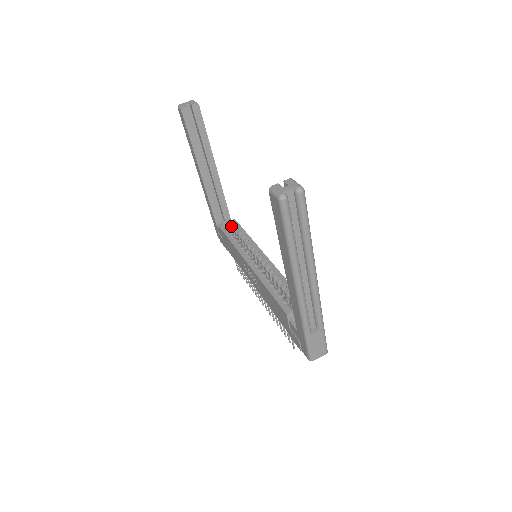
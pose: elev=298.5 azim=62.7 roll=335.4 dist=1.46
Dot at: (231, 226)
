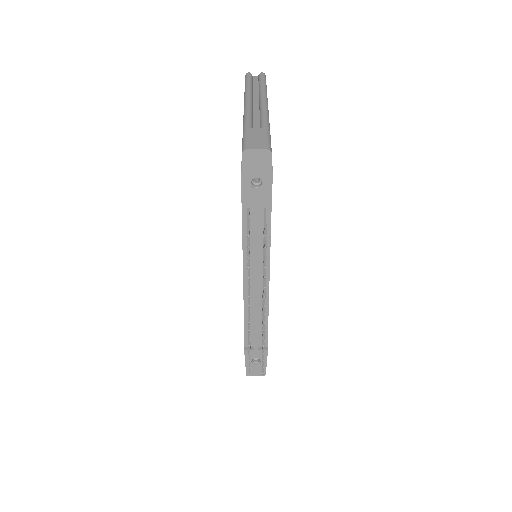
Dot at: occluded
